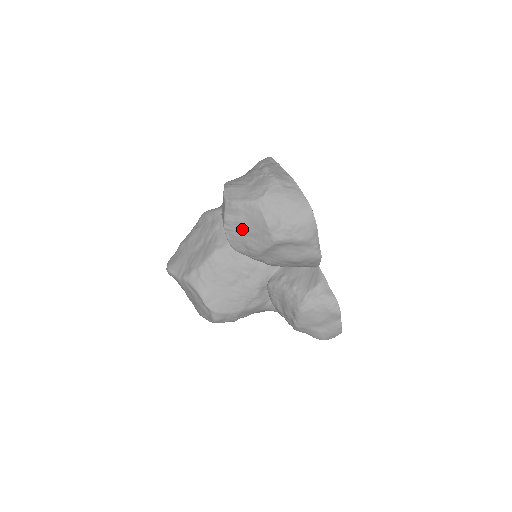
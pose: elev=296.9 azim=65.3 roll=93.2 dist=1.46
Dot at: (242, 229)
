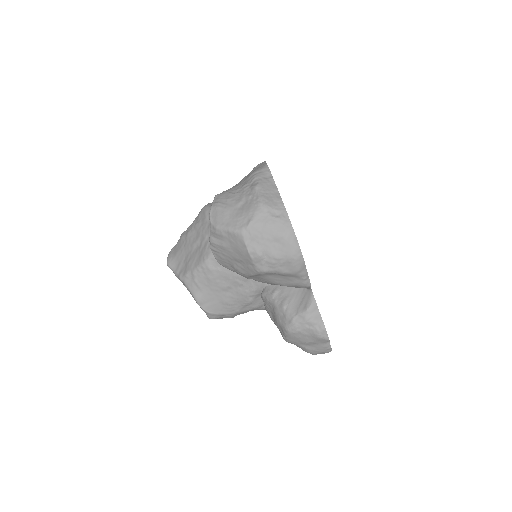
Dot at: (227, 253)
